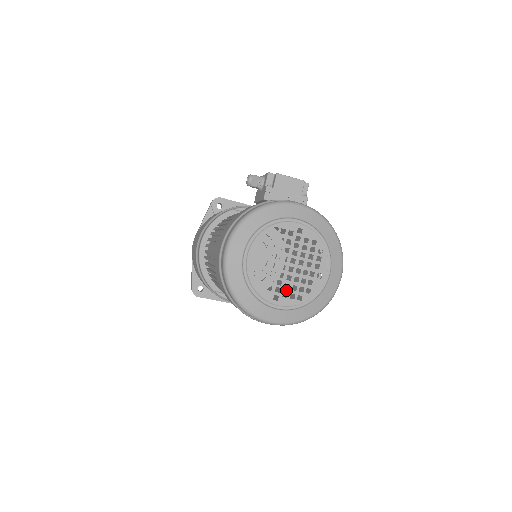
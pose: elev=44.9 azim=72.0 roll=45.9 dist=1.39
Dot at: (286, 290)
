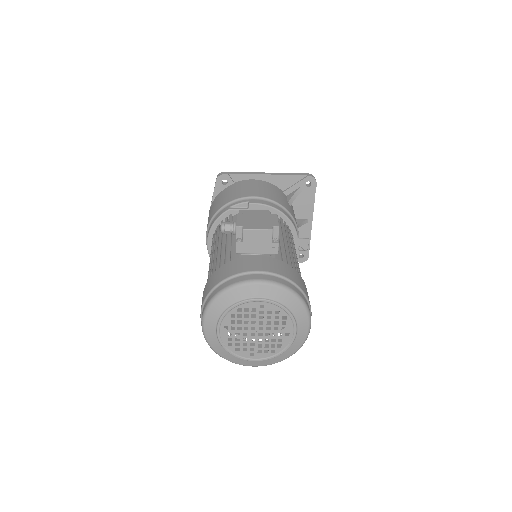
Dot at: (259, 348)
